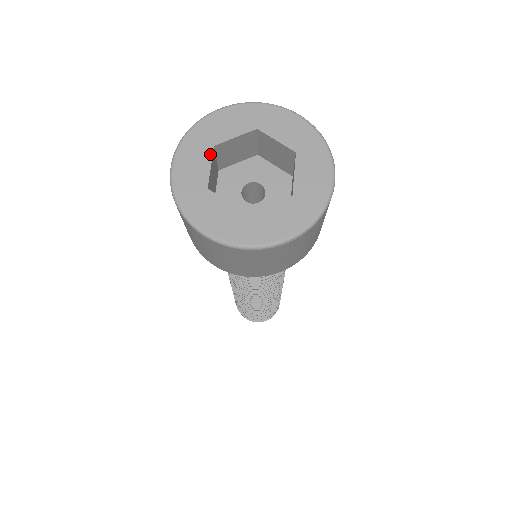
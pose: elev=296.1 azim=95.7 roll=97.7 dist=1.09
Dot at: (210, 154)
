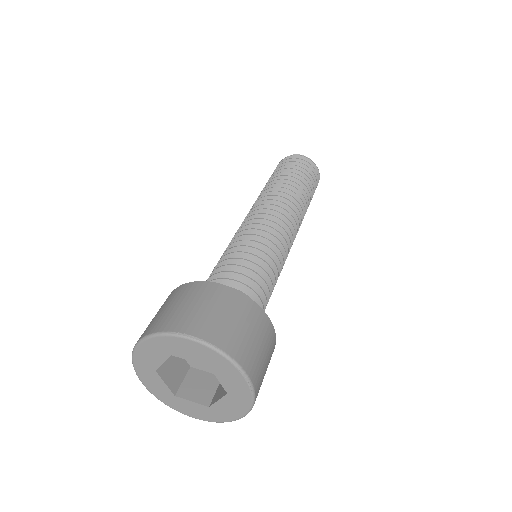
Dot at: (166, 357)
